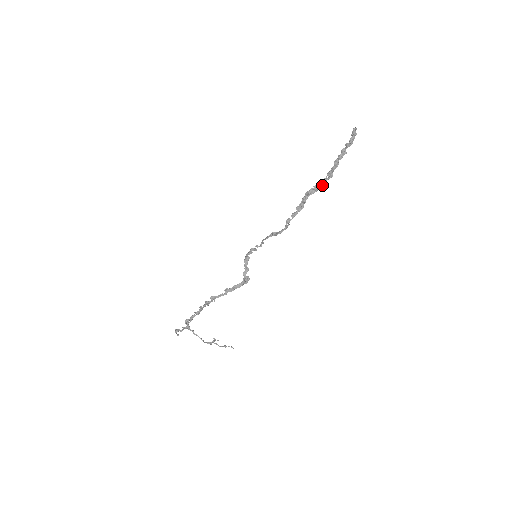
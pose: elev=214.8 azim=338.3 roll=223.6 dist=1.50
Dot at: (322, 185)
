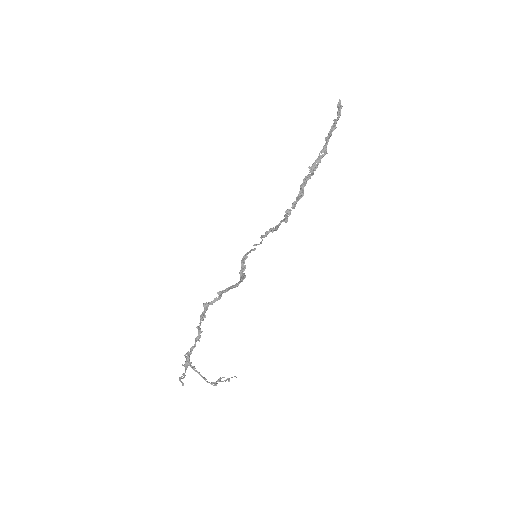
Dot at: (317, 164)
